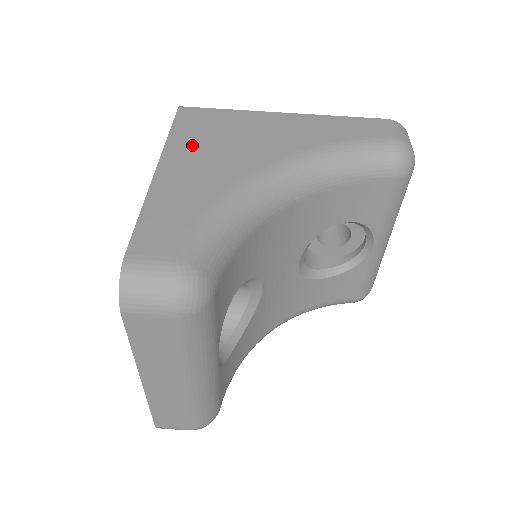
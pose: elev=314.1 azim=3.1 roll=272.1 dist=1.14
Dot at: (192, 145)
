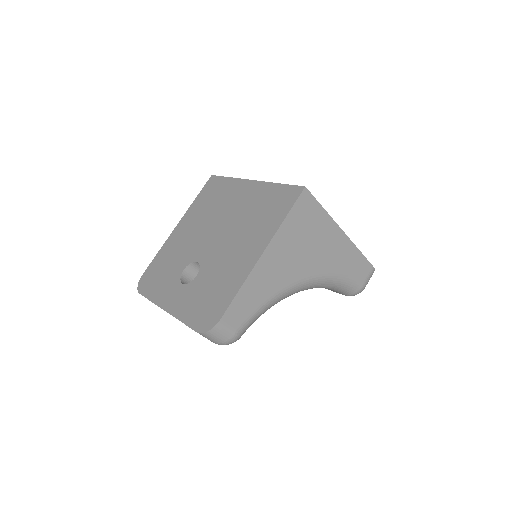
Dot at: (289, 239)
